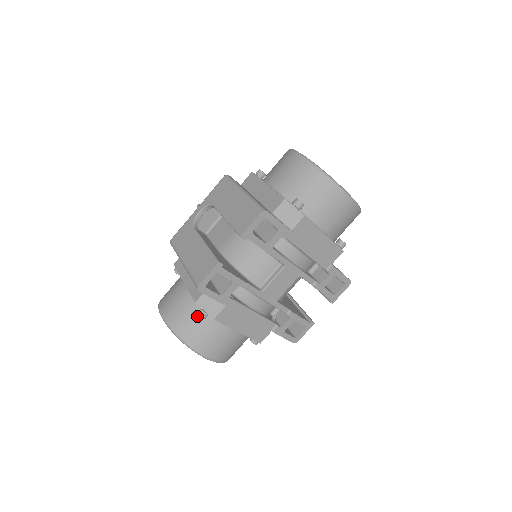
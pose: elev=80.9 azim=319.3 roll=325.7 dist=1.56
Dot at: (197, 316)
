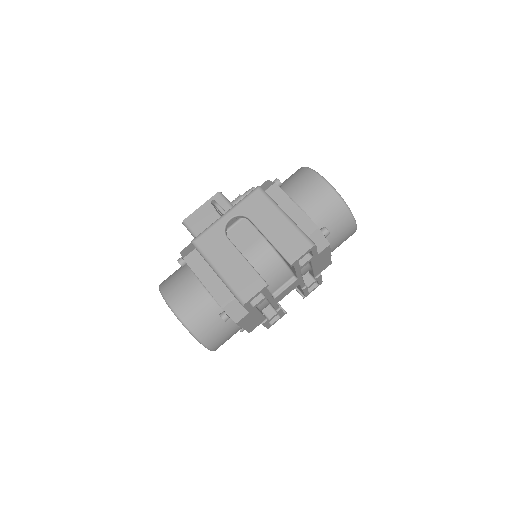
Dot at: (215, 317)
